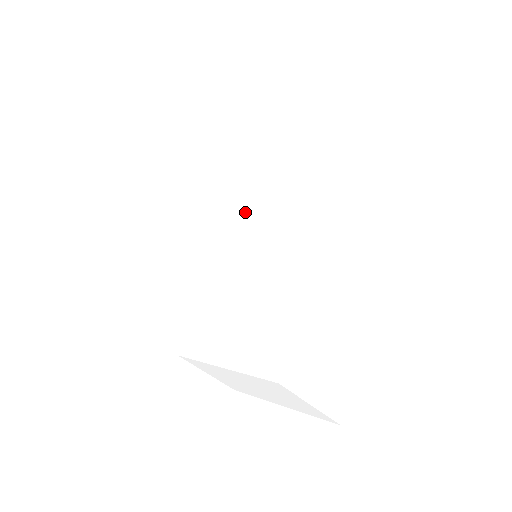
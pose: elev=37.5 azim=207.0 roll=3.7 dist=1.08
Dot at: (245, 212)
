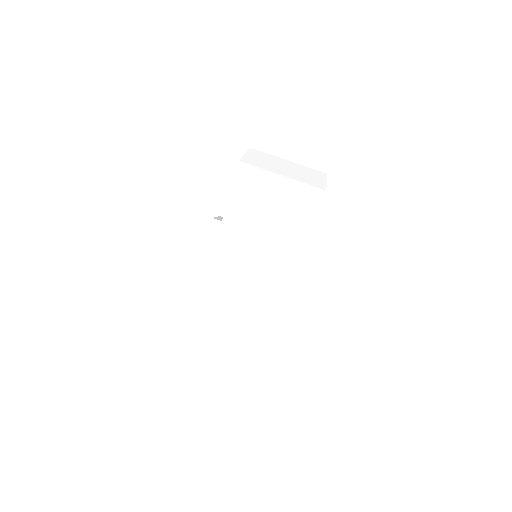
Dot at: occluded
